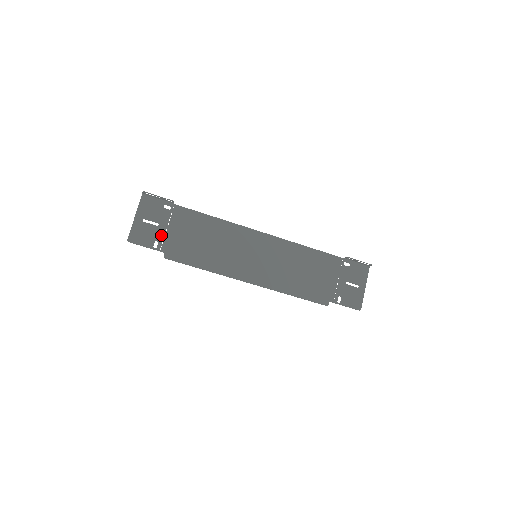
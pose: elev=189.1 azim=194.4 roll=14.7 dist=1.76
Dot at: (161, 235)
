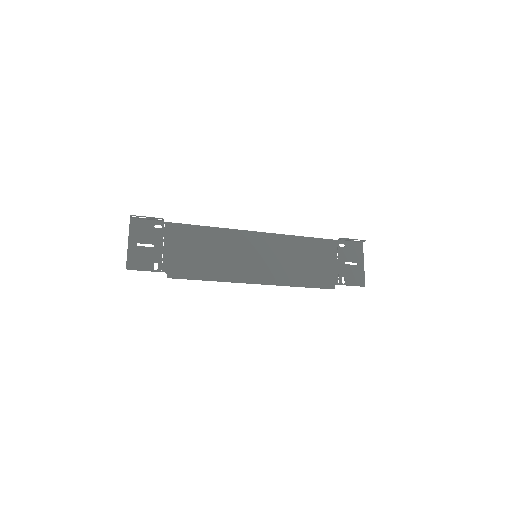
Dot at: (159, 256)
